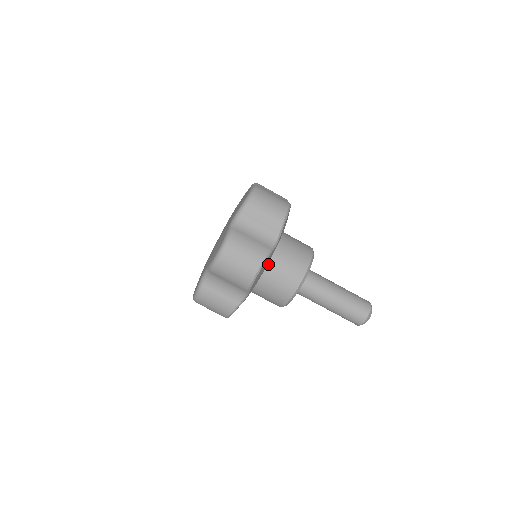
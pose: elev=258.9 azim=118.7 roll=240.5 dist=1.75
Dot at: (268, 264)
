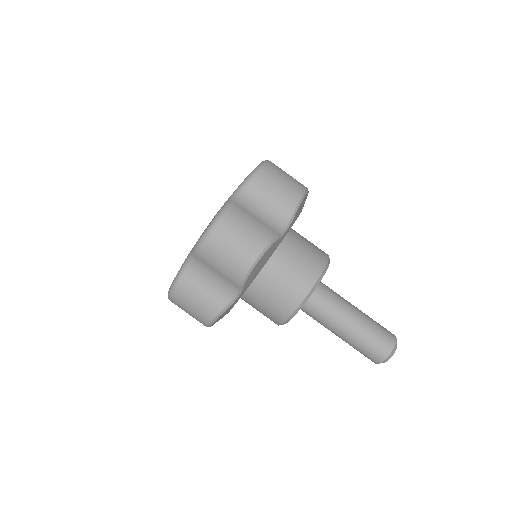
Dot at: (271, 260)
